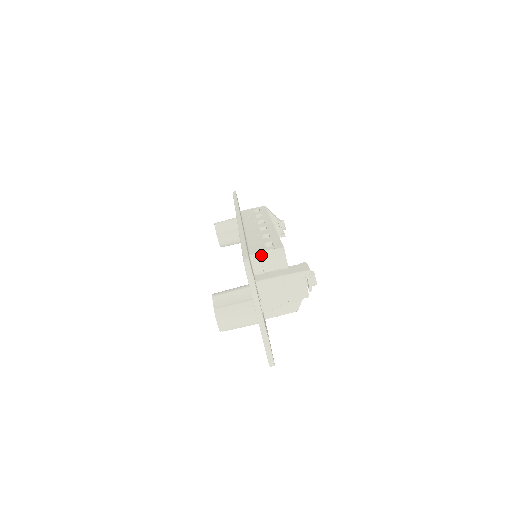
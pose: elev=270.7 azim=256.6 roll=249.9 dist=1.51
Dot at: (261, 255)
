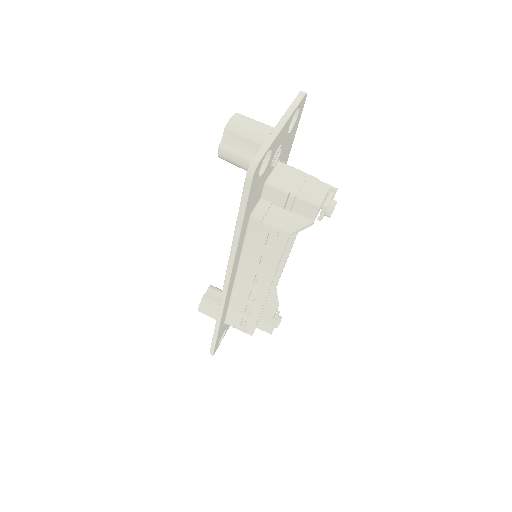
Dot at: occluded
